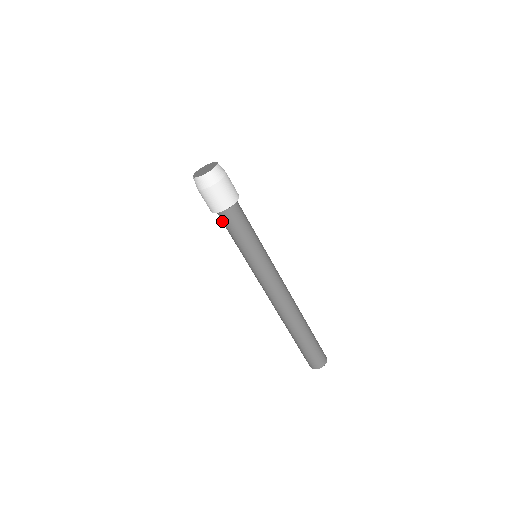
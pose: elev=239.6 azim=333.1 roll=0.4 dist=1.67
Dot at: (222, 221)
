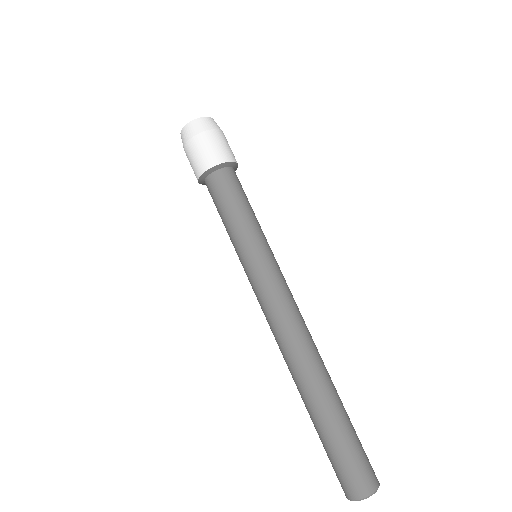
Dot at: (211, 194)
